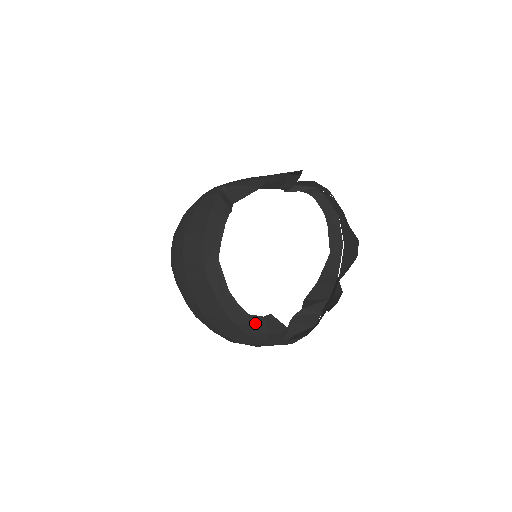
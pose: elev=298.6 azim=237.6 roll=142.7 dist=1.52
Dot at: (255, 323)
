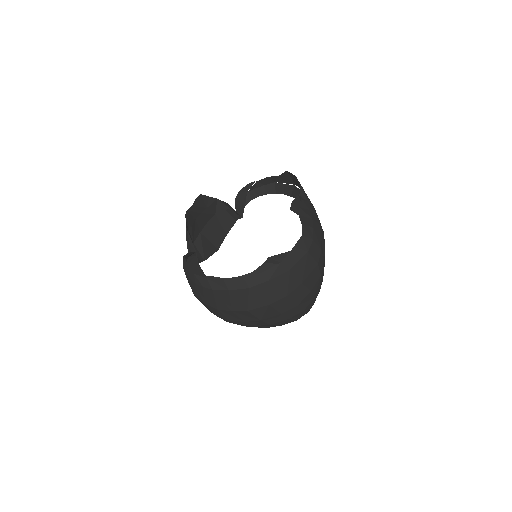
Dot at: occluded
